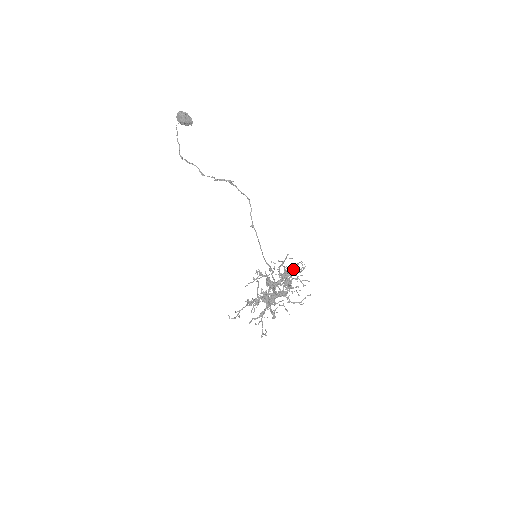
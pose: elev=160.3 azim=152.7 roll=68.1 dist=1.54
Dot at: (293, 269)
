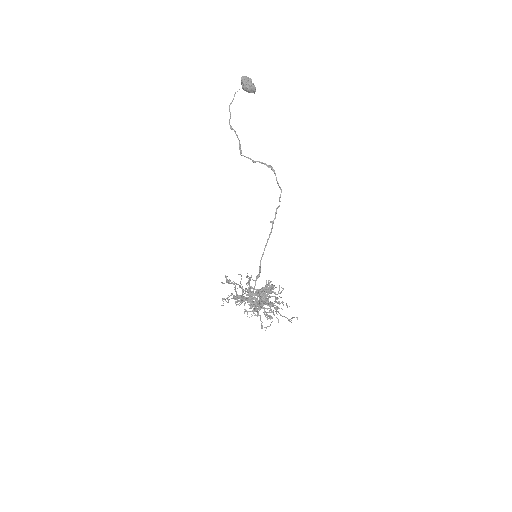
Dot at: occluded
